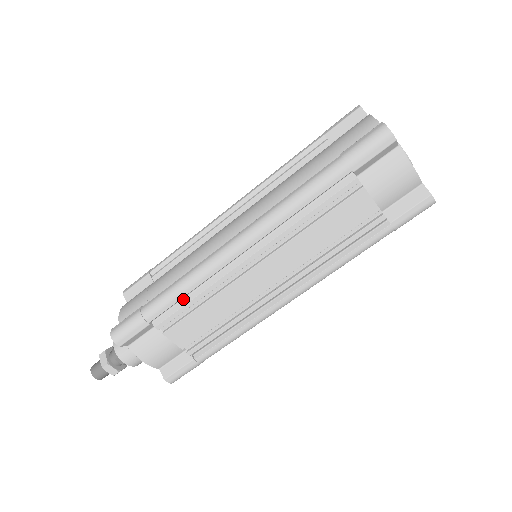
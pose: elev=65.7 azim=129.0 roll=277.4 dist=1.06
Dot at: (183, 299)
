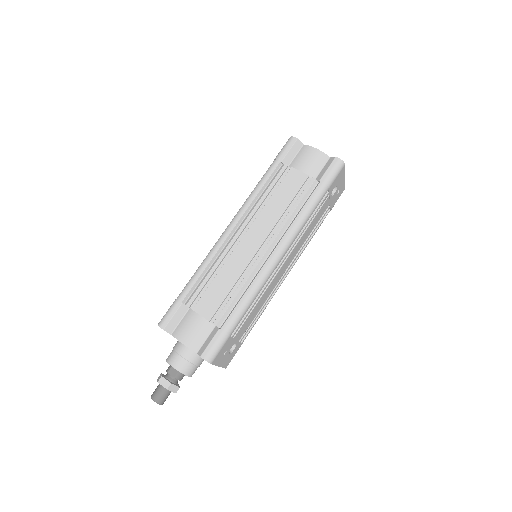
Dot at: (203, 278)
